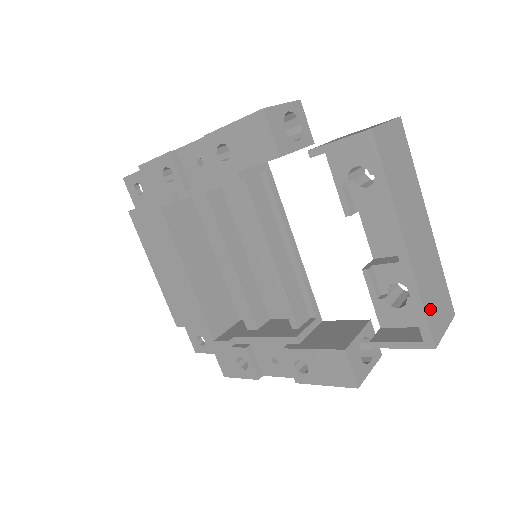
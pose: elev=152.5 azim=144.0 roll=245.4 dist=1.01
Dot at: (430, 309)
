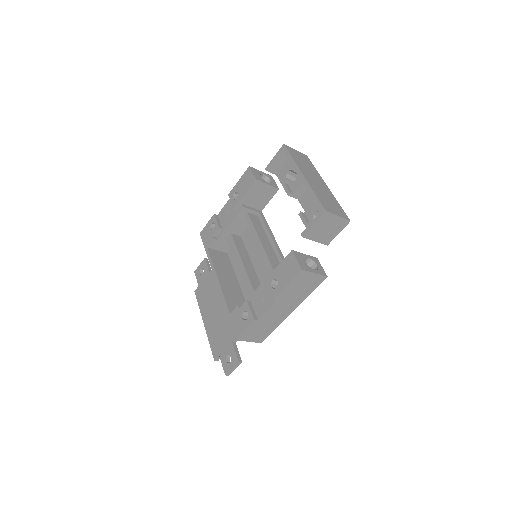
Dot at: (323, 200)
